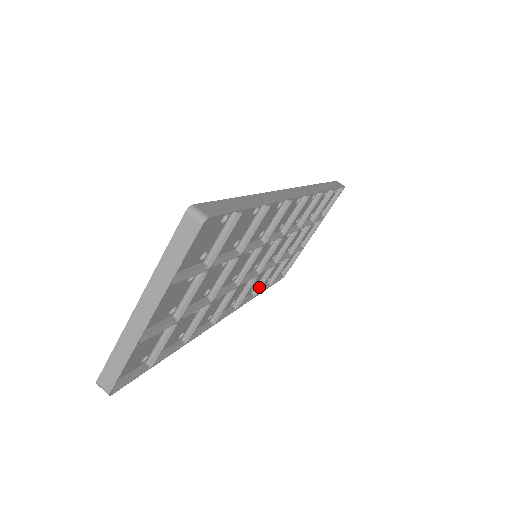
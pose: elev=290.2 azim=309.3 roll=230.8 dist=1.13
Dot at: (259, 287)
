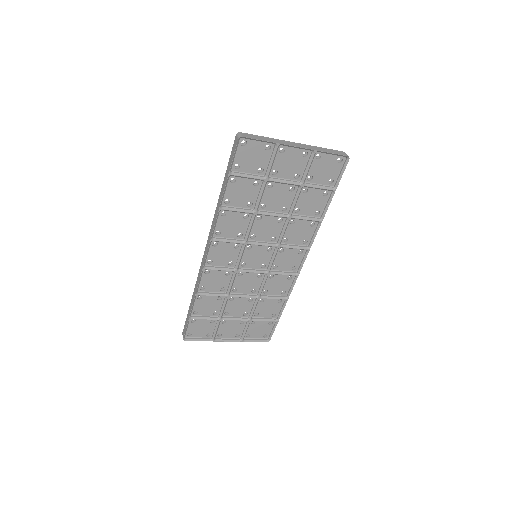
Dot at: (205, 293)
